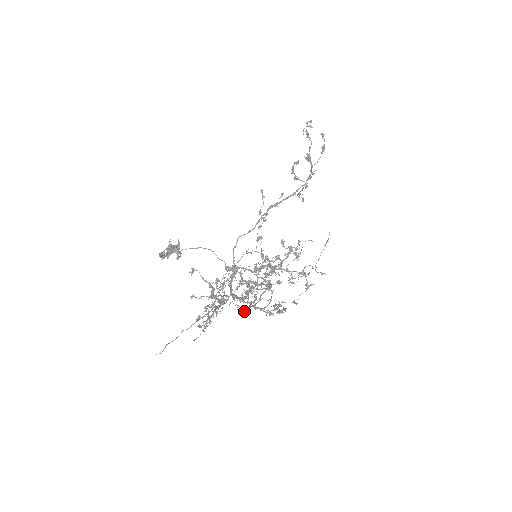
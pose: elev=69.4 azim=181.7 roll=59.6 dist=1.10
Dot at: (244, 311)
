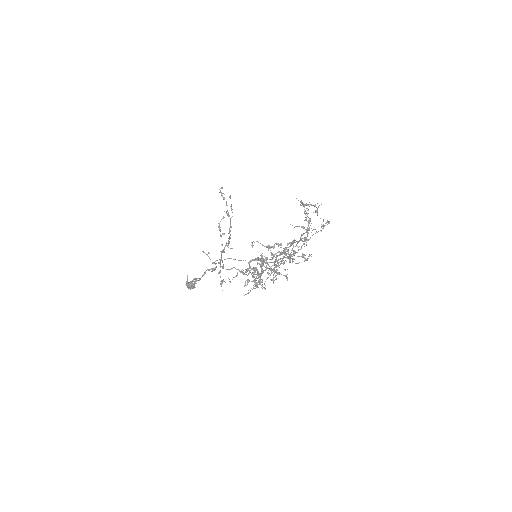
Dot at: (304, 244)
